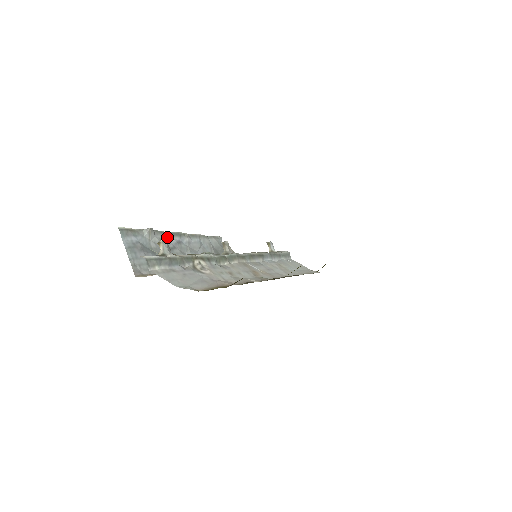
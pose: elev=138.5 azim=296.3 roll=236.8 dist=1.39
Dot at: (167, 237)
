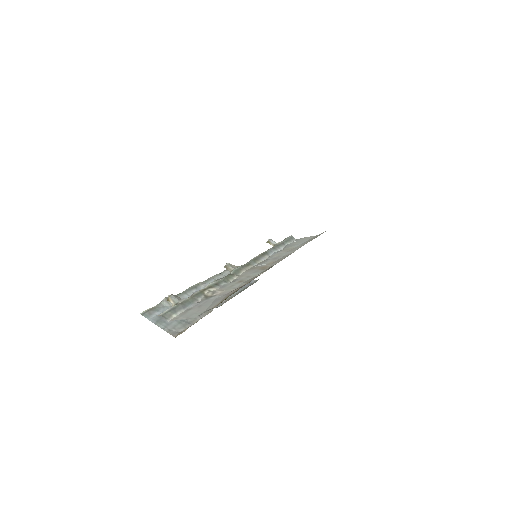
Dot at: (185, 295)
